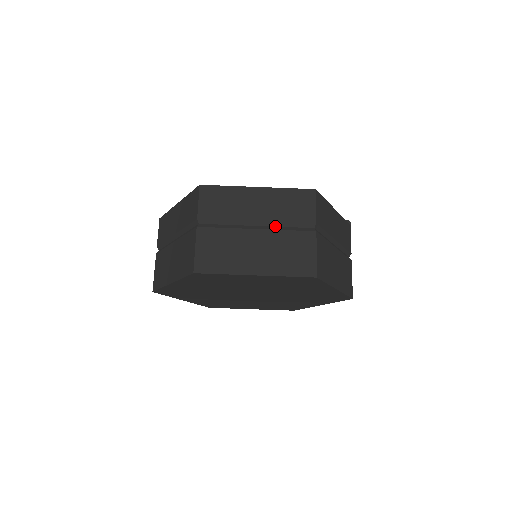
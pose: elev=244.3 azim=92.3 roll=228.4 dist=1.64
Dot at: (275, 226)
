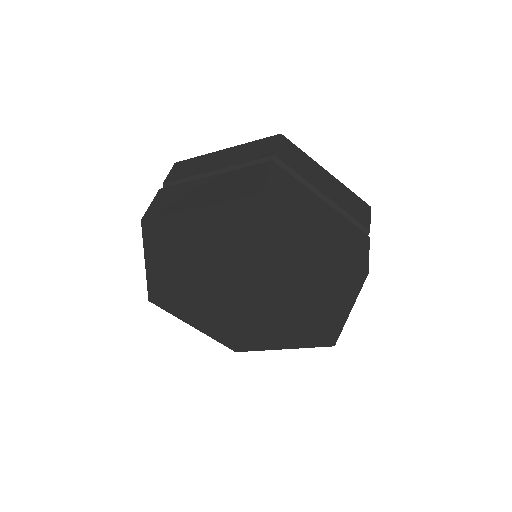
Dot at: (337, 210)
